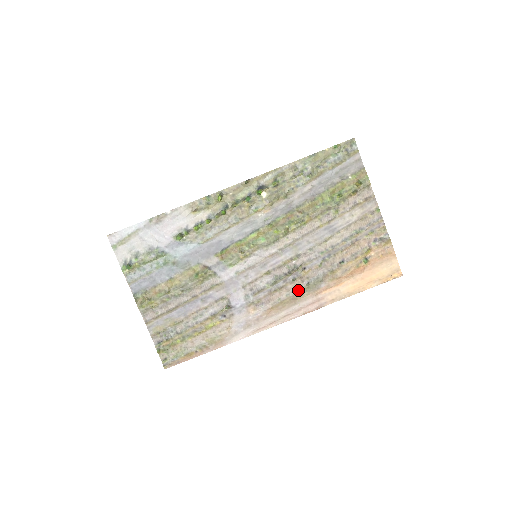
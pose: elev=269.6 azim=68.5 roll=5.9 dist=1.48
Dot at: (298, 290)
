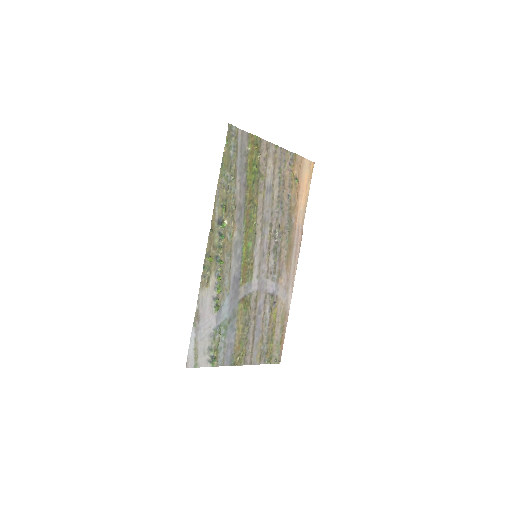
Dot at: (287, 240)
